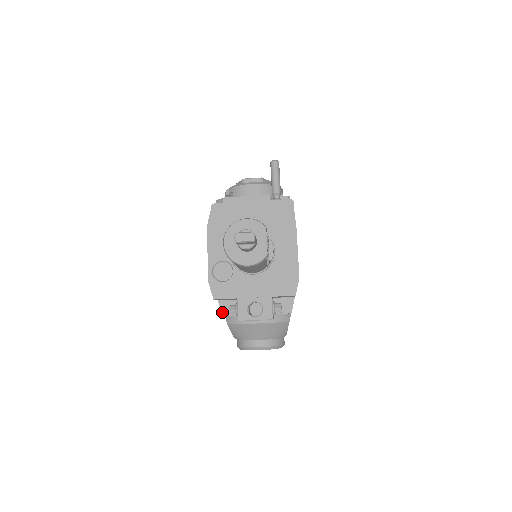
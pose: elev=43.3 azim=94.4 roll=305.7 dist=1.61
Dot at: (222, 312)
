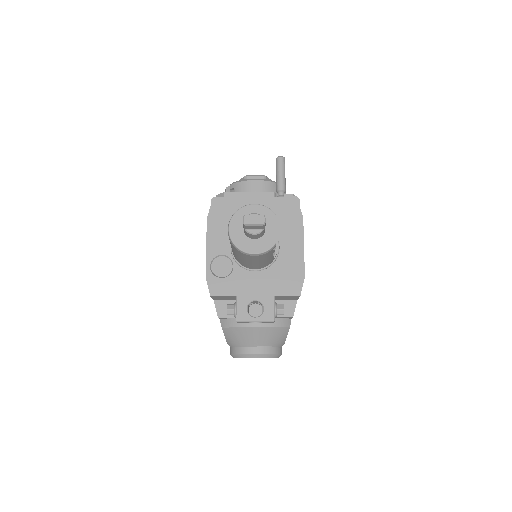
Dot at: (217, 313)
